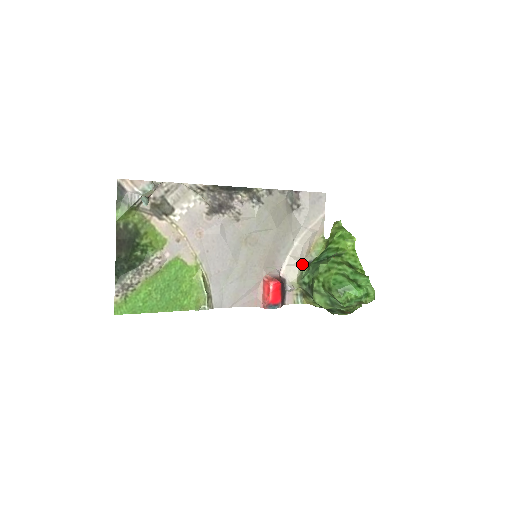
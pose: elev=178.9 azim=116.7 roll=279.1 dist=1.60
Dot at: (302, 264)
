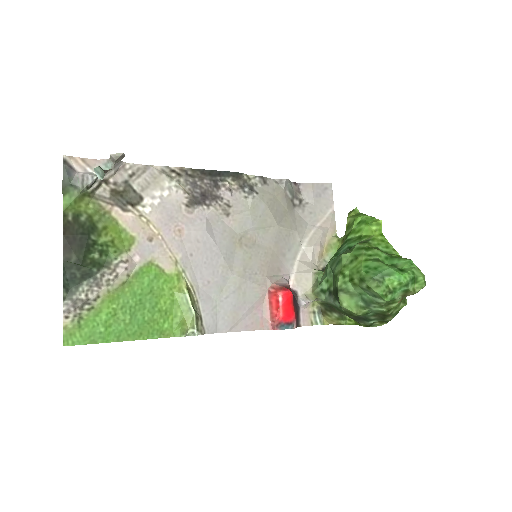
Dot at: (315, 269)
